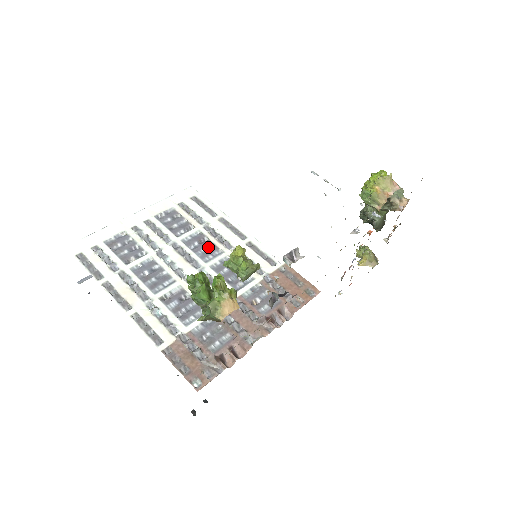
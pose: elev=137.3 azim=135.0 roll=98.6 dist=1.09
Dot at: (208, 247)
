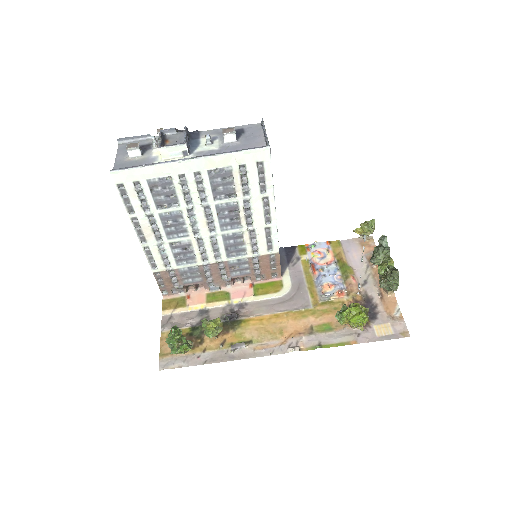
Dot at: (233, 218)
